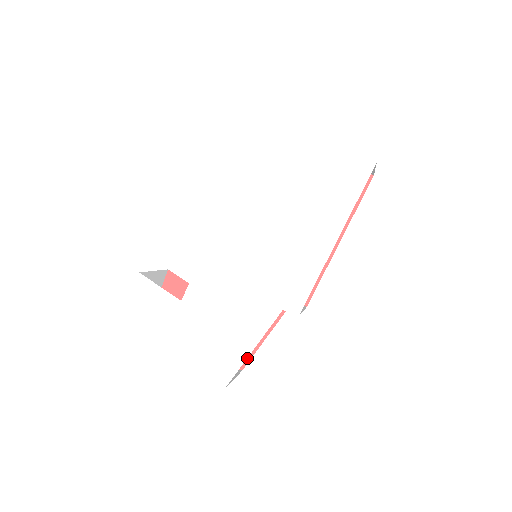
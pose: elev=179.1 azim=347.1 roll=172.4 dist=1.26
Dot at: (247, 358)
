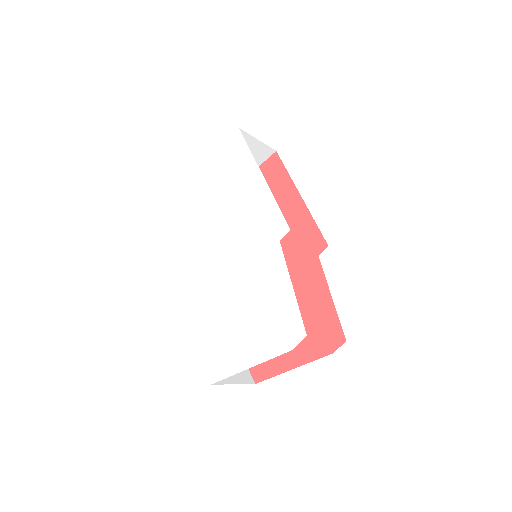
Dot at: (338, 328)
